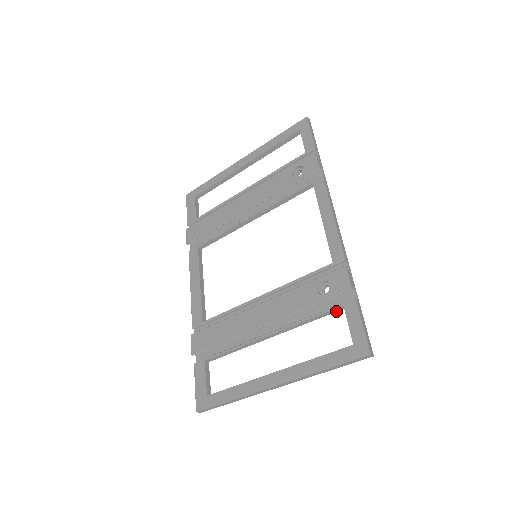
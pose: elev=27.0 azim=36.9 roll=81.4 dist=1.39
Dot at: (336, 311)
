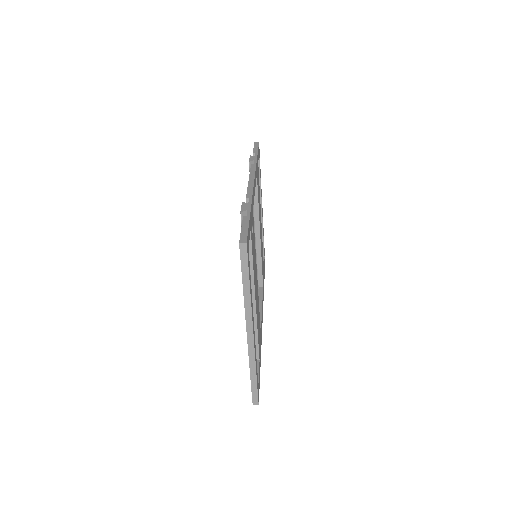
Dot at: (250, 238)
